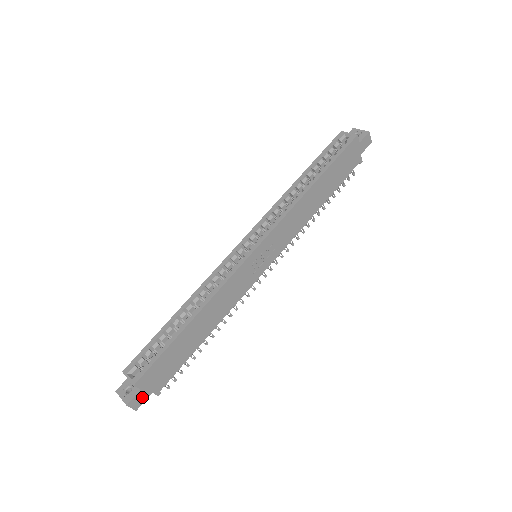
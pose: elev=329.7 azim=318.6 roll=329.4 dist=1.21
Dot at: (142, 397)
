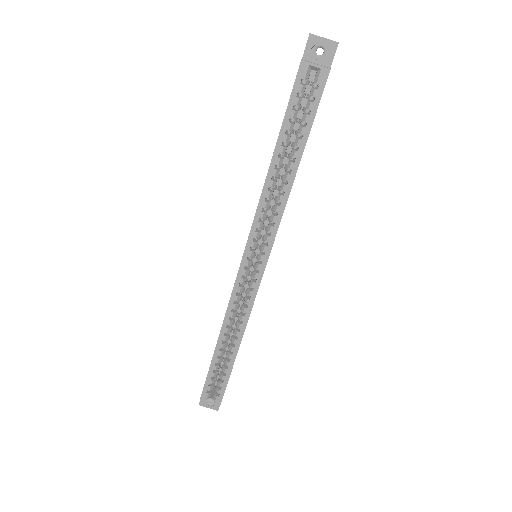
Dot at: occluded
